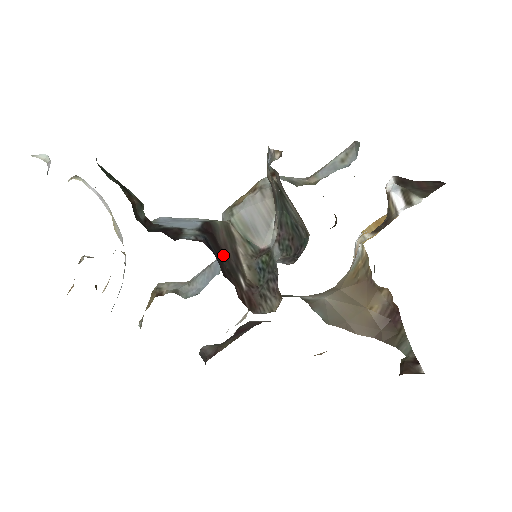
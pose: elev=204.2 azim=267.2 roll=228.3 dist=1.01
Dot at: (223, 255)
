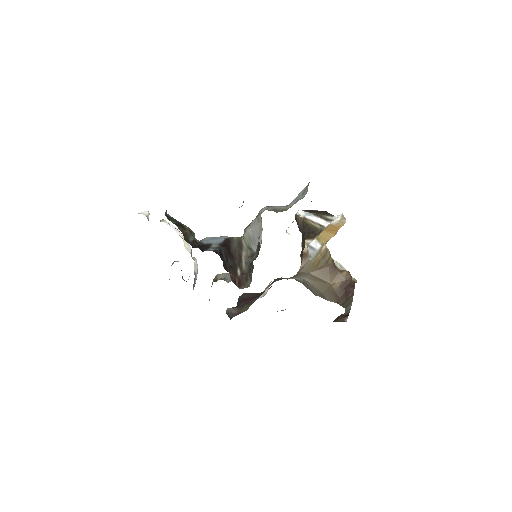
Dot at: (231, 257)
